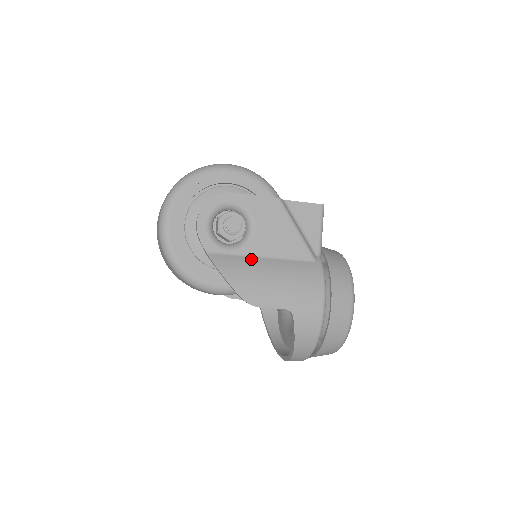
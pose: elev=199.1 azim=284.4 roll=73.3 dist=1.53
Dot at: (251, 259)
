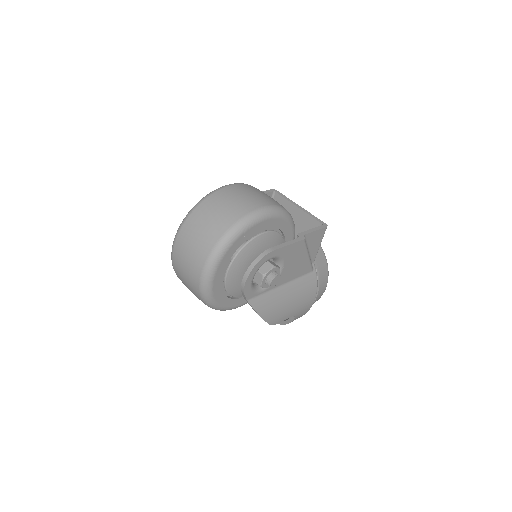
Dot at: (276, 291)
